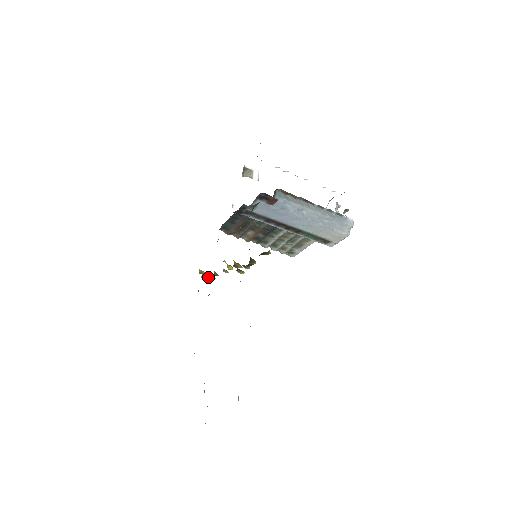
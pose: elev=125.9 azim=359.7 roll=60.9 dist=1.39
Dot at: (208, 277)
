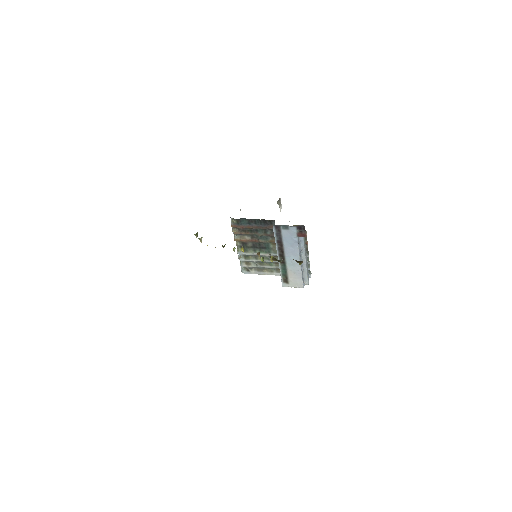
Dot at: occluded
